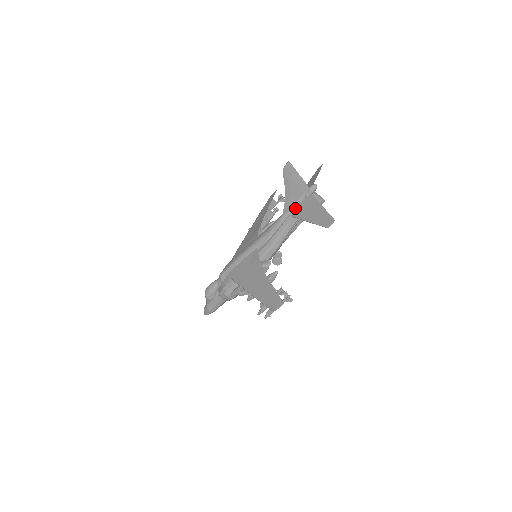
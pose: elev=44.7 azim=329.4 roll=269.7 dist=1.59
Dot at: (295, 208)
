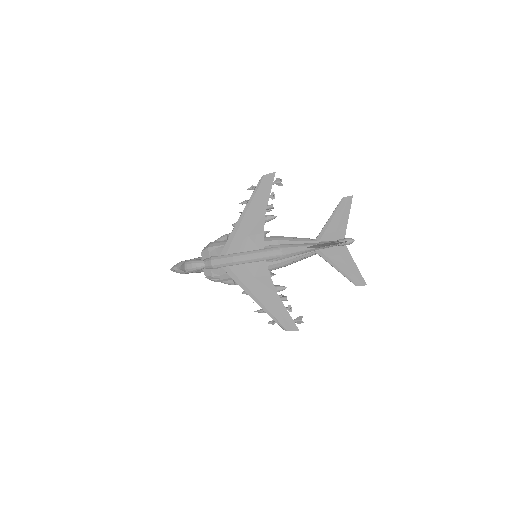
Dot at: (323, 249)
